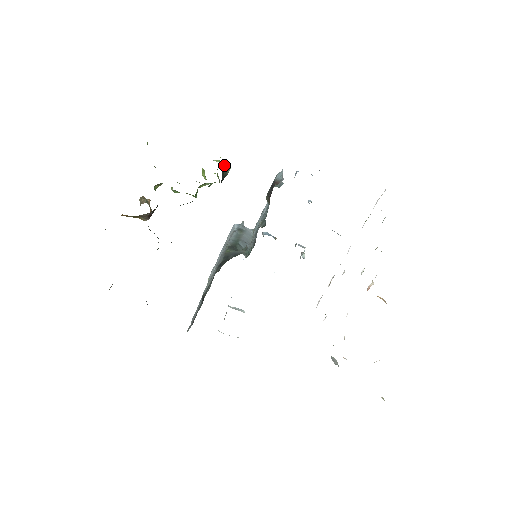
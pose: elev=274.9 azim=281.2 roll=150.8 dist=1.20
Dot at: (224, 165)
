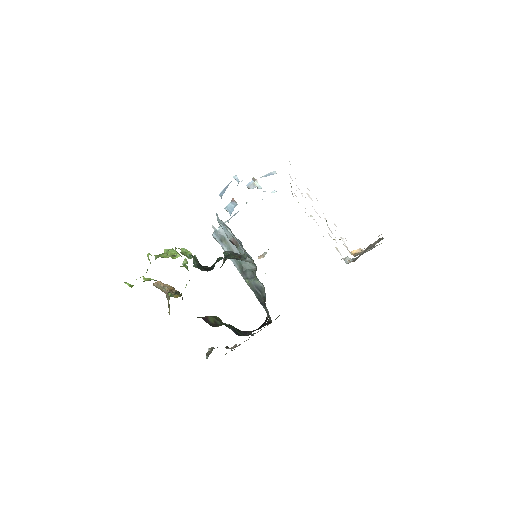
Dot at: (194, 264)
